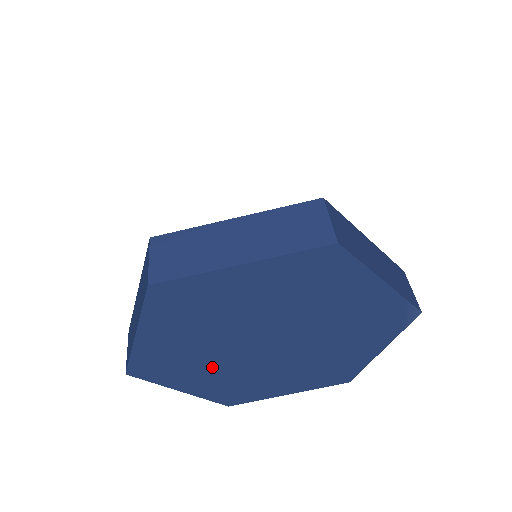
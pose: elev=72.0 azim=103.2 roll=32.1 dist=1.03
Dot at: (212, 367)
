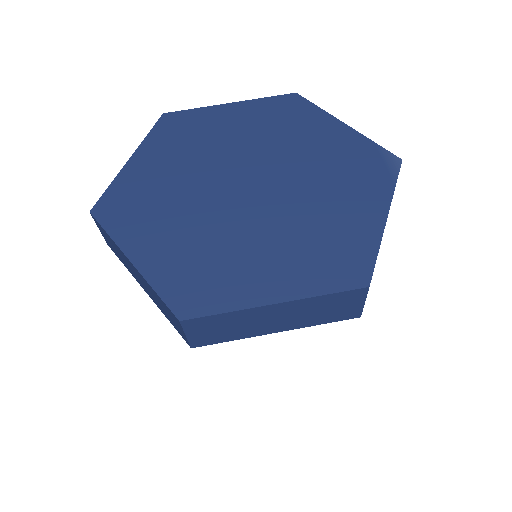
Dot at: (181, 215)
